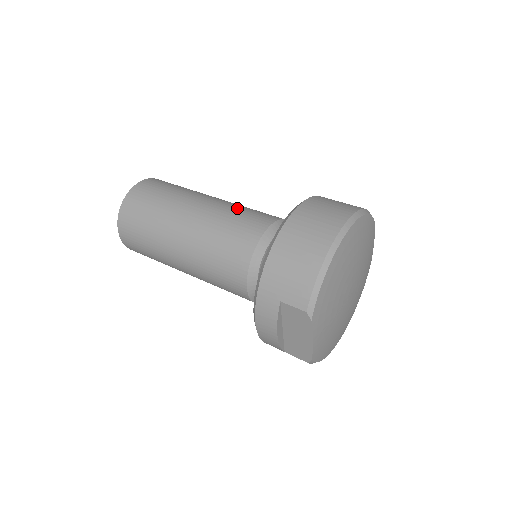
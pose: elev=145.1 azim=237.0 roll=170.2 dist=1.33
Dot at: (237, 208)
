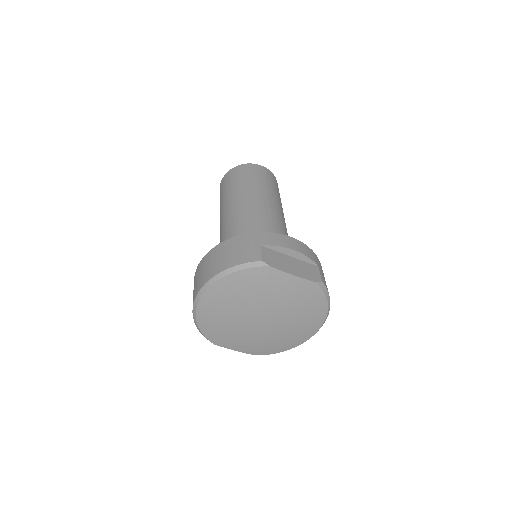
Dot at: (230, 223)
